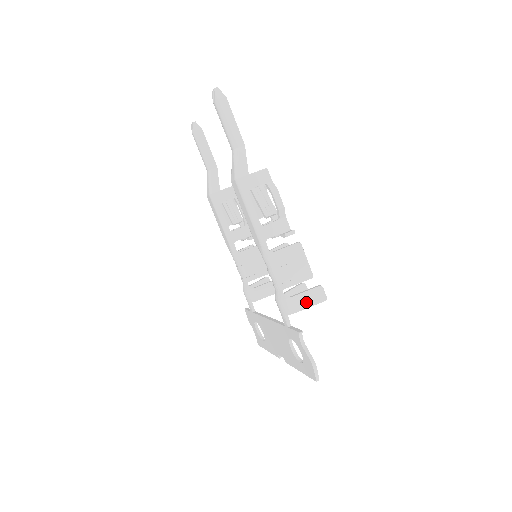
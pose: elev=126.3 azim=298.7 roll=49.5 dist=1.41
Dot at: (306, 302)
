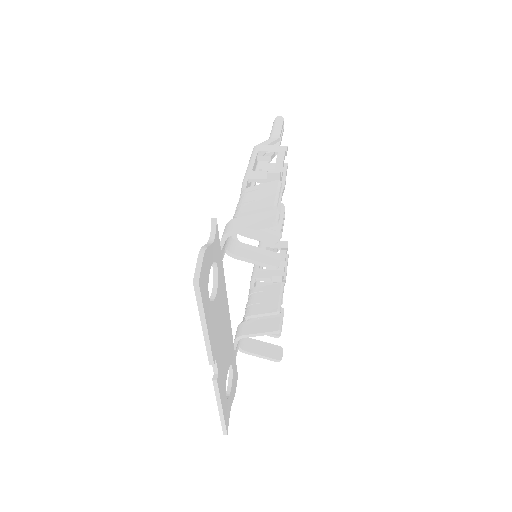
Dot at: (251, 222)
